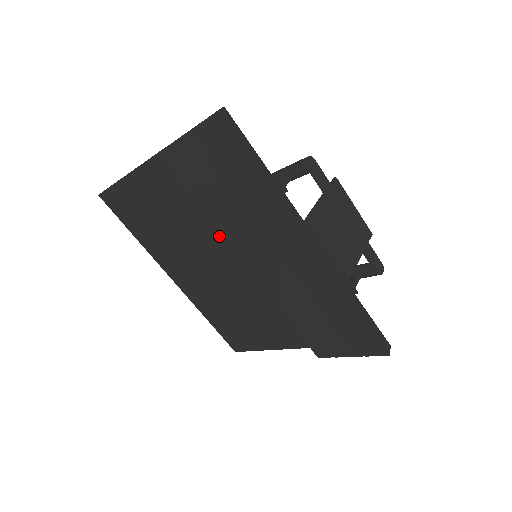
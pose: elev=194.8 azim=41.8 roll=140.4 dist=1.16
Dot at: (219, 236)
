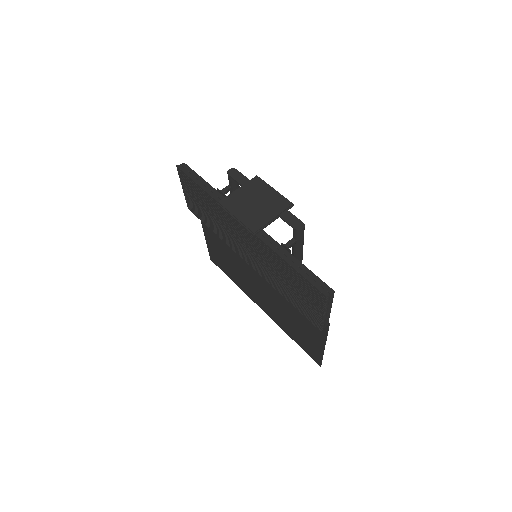
Dot at: occluded
